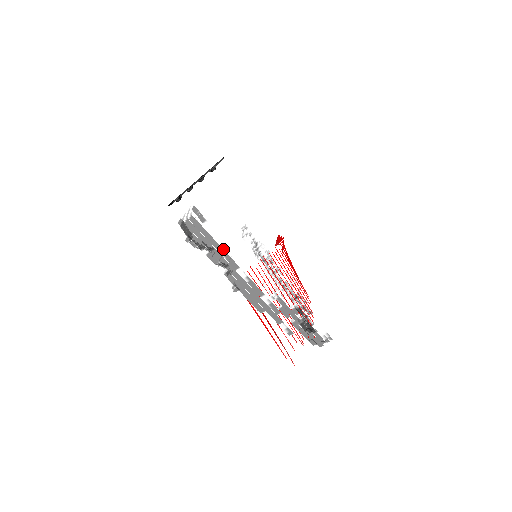
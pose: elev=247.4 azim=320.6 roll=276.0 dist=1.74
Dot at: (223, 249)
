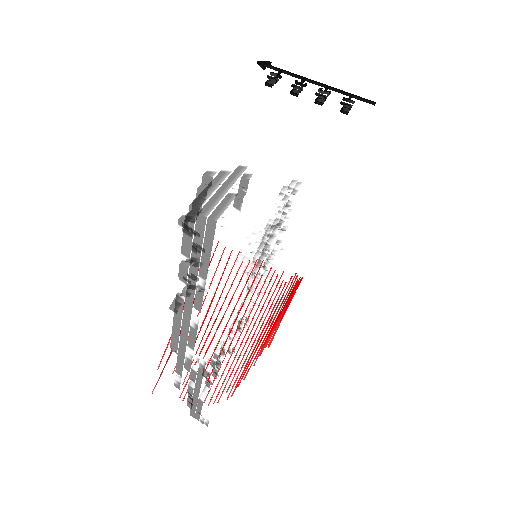
Dot at: occluded
